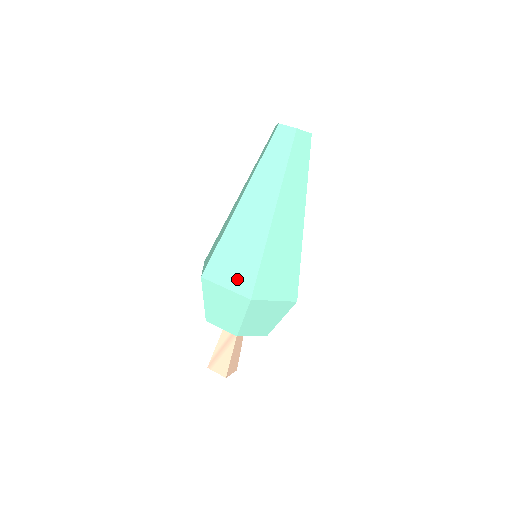
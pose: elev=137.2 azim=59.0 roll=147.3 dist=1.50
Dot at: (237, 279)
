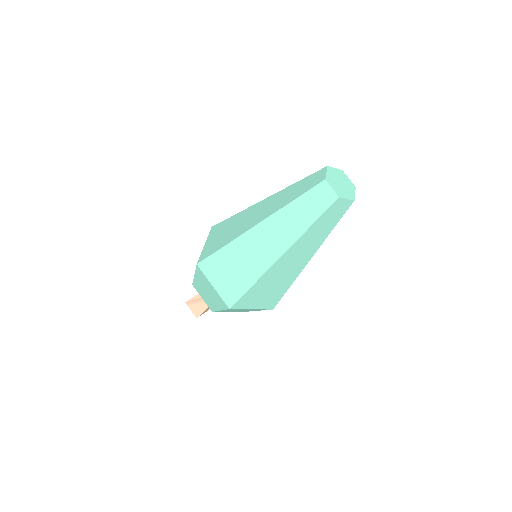
Dot at: (225, 287)
